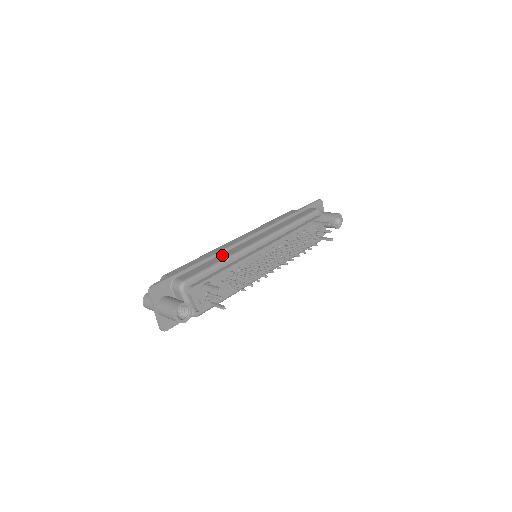
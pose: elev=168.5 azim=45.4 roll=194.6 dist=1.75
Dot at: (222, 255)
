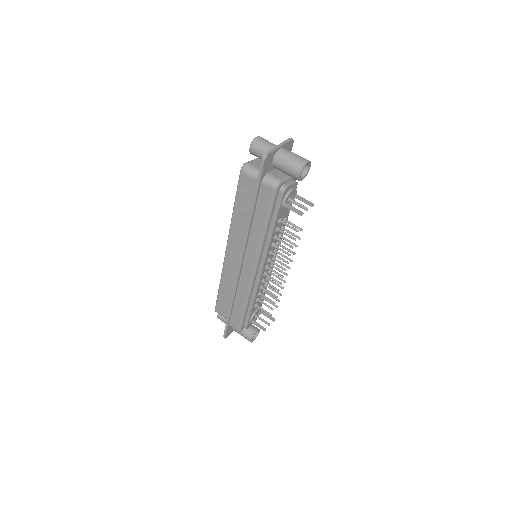
Dot at: (239, 296)
